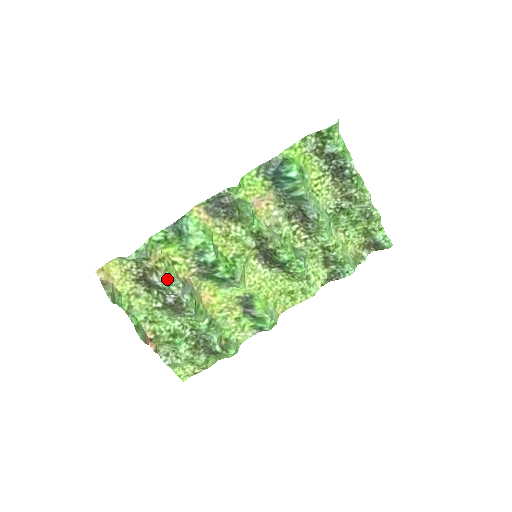
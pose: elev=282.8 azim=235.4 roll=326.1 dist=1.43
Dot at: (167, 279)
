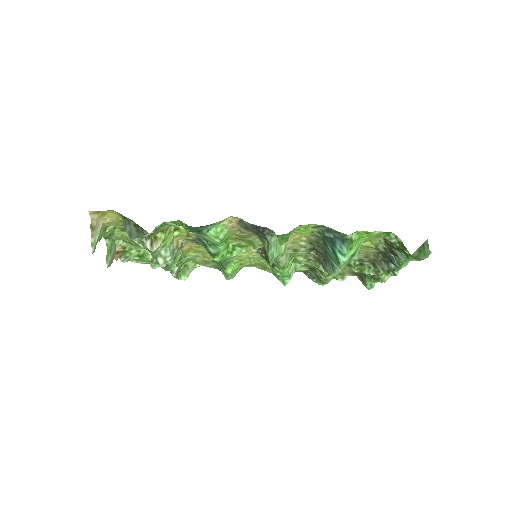
Dot at: (159, 249)
